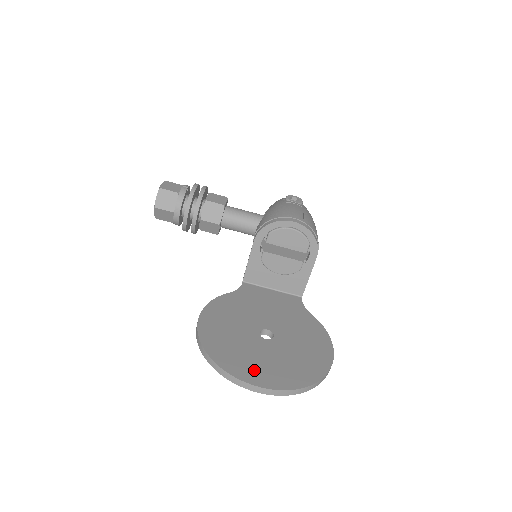
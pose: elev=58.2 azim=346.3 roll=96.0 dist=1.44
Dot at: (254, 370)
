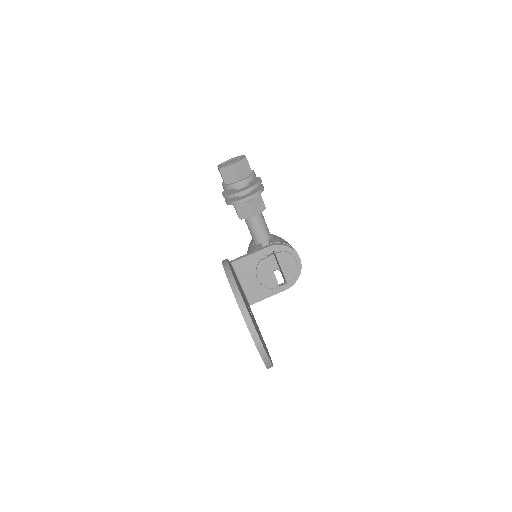
Dot at: occluded
